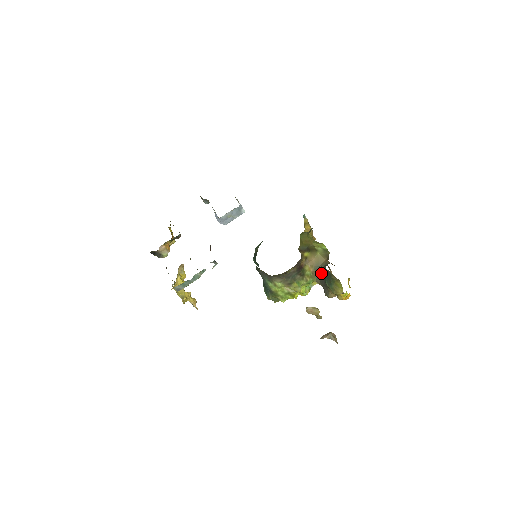
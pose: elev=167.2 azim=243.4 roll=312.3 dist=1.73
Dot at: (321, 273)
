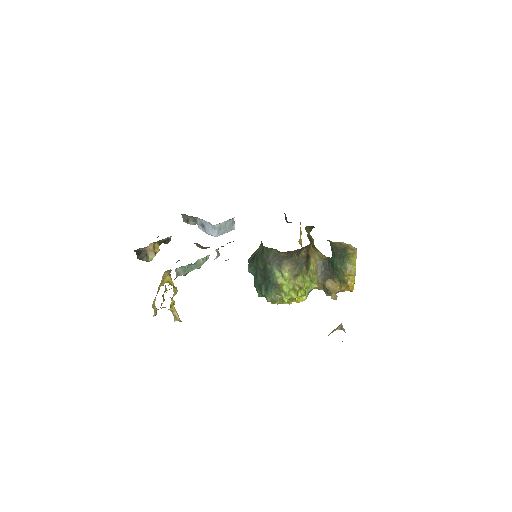
Dot at: (325, 267)
